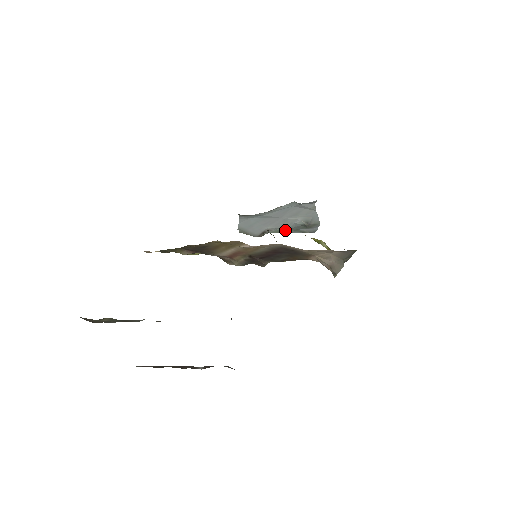
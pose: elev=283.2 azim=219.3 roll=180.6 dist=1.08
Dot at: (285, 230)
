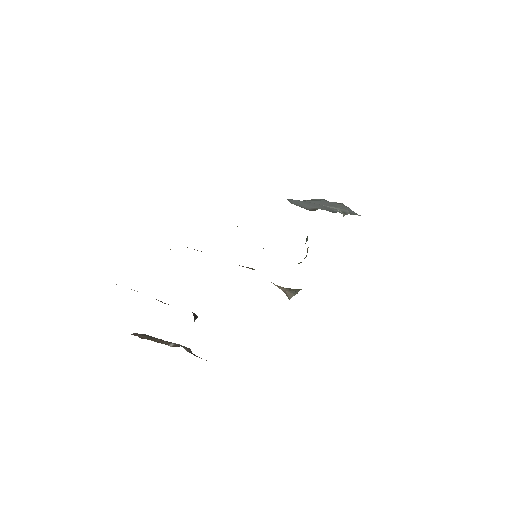
Dot at: occluded
